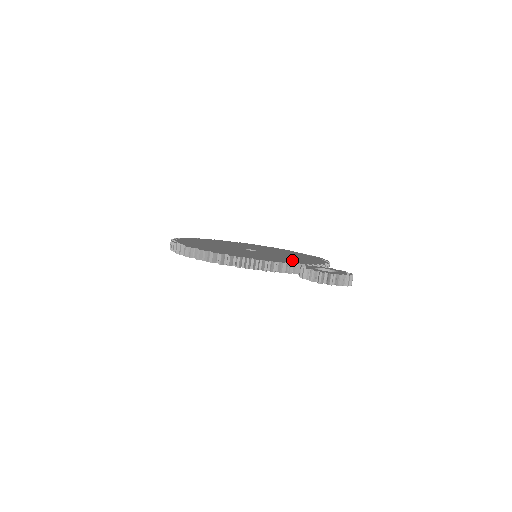
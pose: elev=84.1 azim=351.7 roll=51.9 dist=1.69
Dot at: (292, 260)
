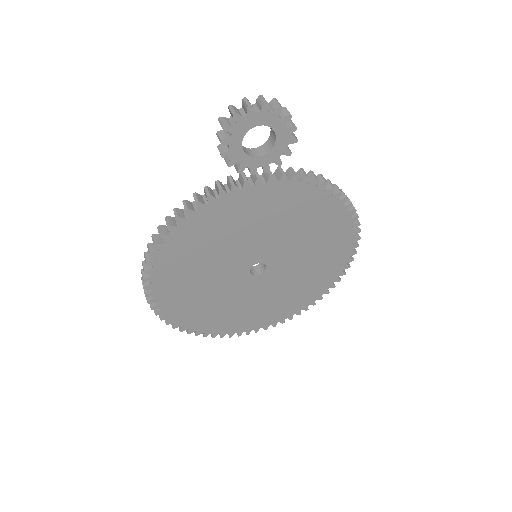
Dot at: occluded
